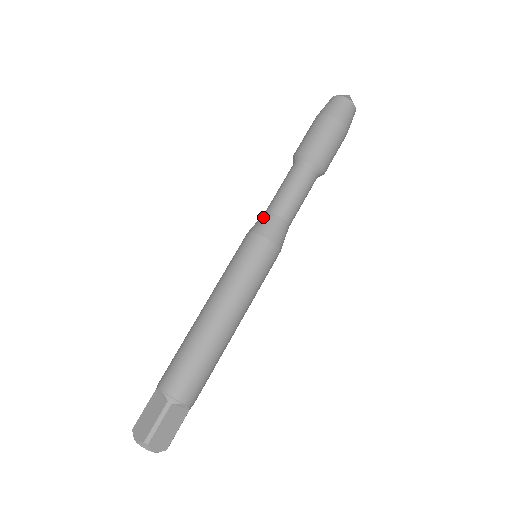
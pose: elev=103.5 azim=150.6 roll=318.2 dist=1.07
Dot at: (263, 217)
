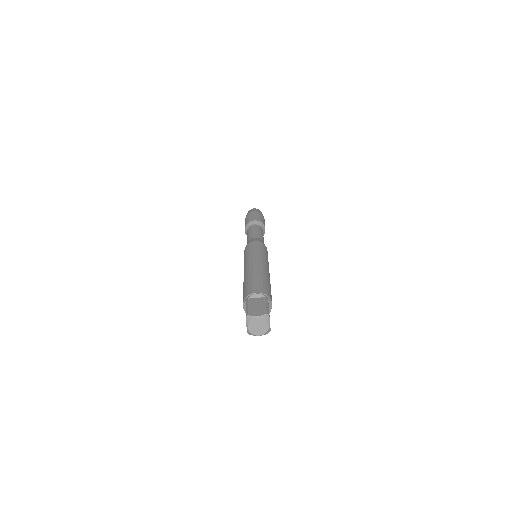
Dot at: (254, 238)
